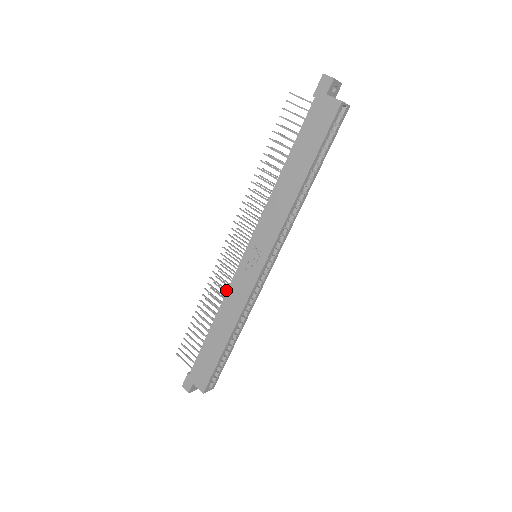
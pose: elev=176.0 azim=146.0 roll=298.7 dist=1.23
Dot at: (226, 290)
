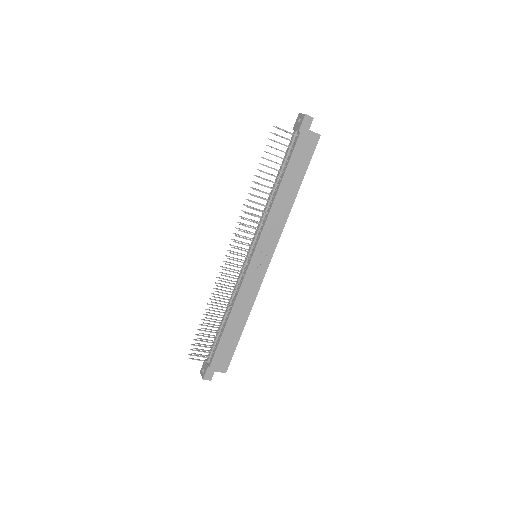
Dot at: (235, 290)
